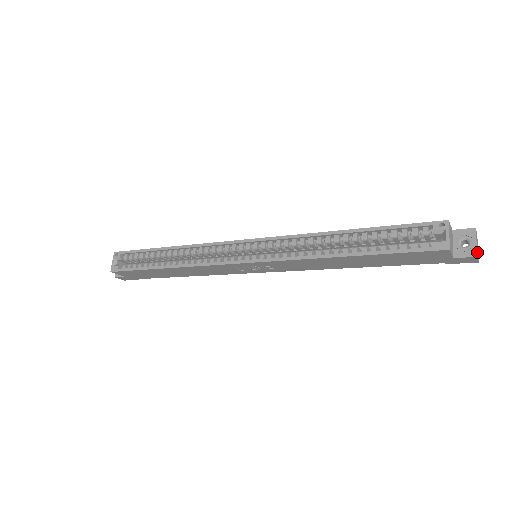
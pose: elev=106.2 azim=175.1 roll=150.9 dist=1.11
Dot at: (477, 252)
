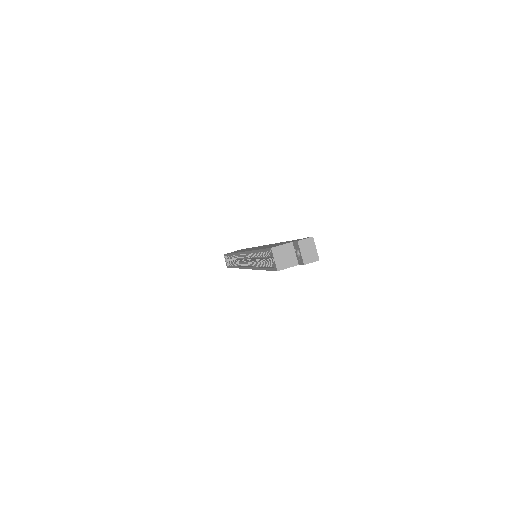
Dot at: (307, 258)
